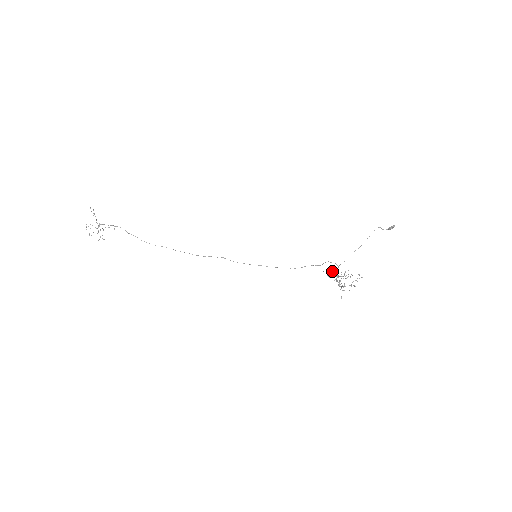
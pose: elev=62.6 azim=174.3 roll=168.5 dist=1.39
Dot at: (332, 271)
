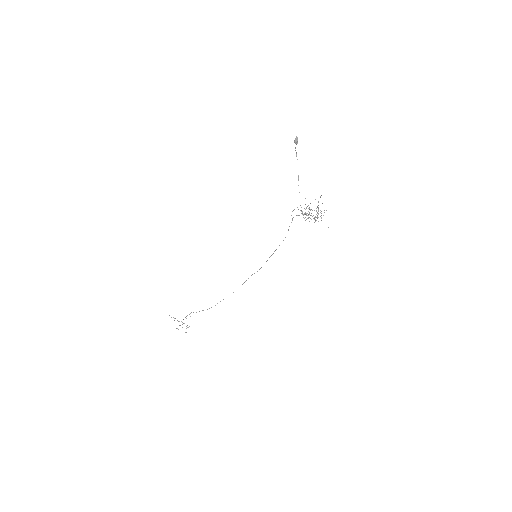
Dot at: (303, 215)
